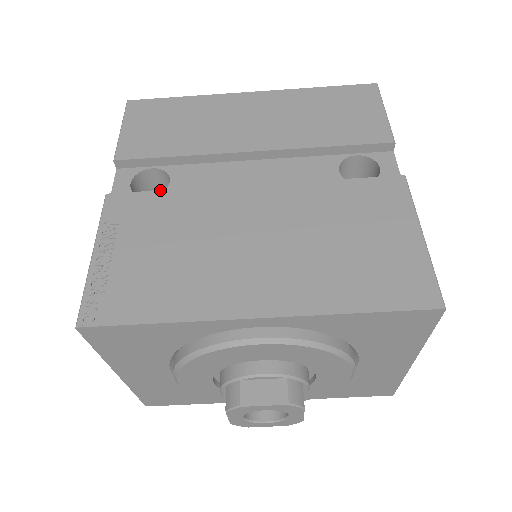
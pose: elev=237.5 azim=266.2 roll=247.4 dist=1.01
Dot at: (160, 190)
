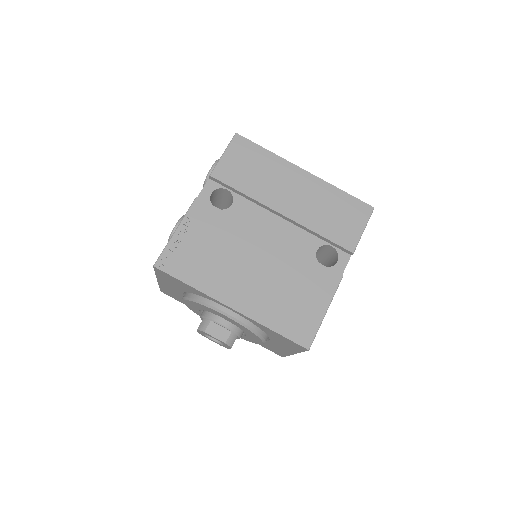
Dot at: occluded
